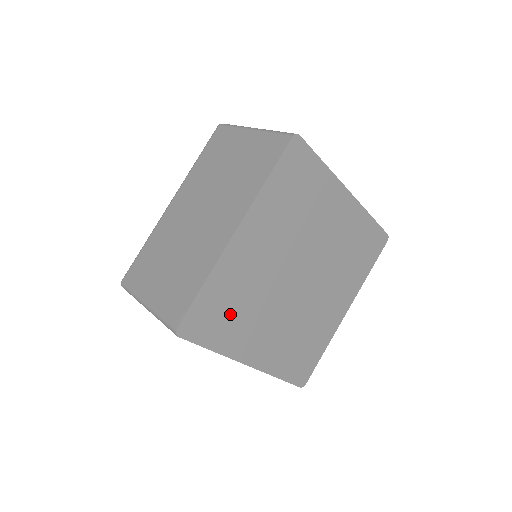
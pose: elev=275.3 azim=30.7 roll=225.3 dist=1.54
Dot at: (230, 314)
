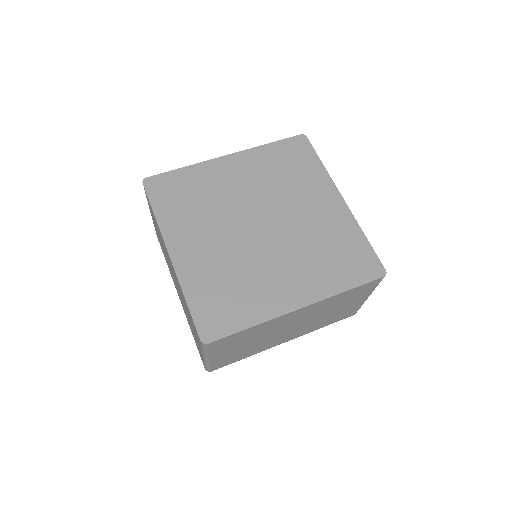
Dot at: (186, 201)
